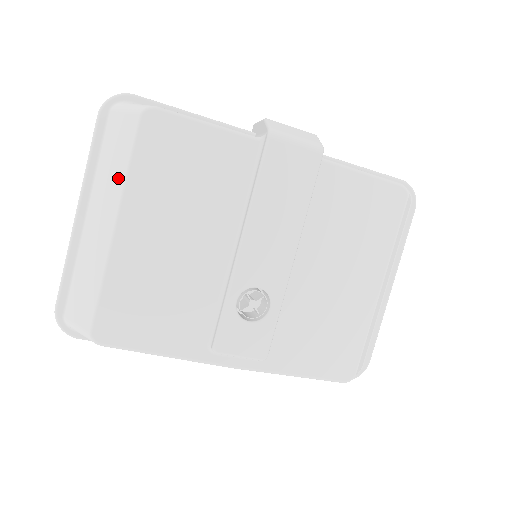
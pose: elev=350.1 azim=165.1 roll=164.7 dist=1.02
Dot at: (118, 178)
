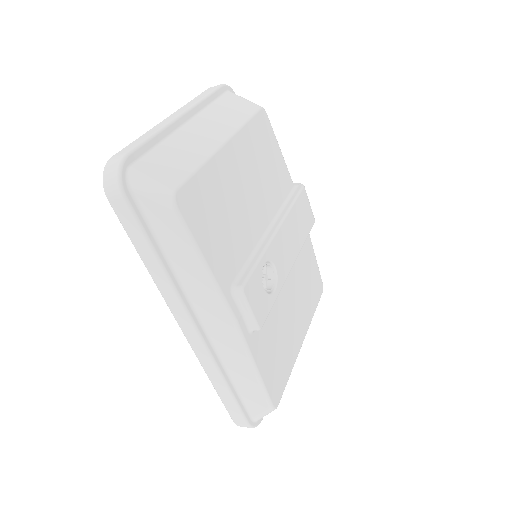
Dot at: (233, 122)
